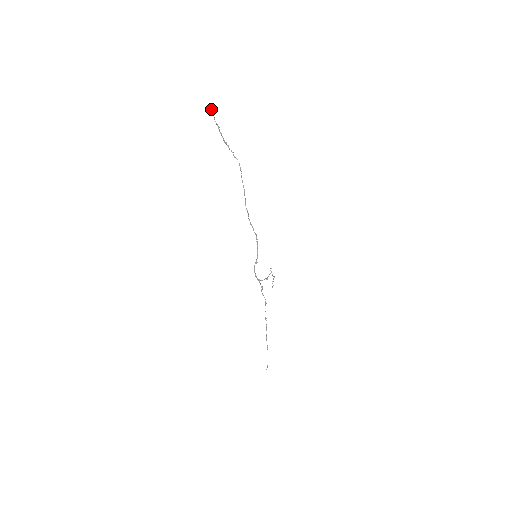
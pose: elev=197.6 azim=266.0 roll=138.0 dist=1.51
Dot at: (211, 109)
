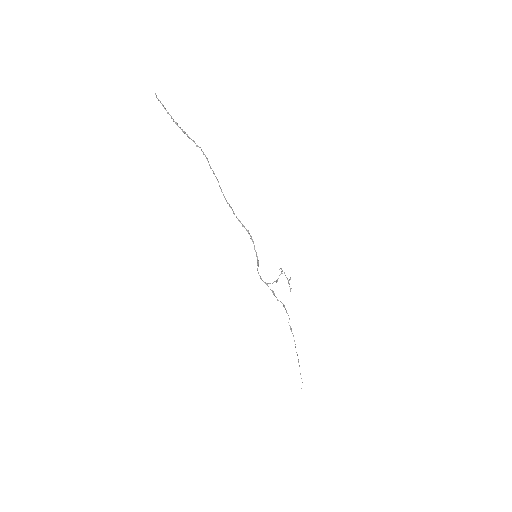
Dot at: (157, 98)
